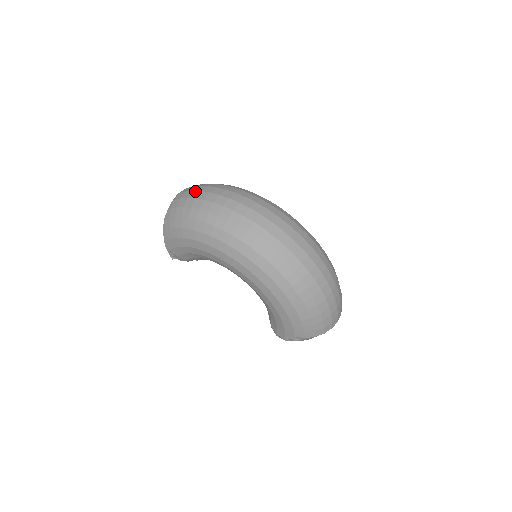
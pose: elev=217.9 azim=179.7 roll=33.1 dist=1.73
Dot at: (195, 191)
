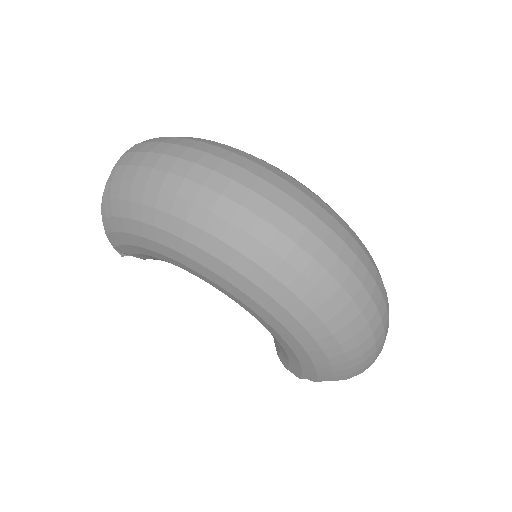
Dot at: (151, 153)
